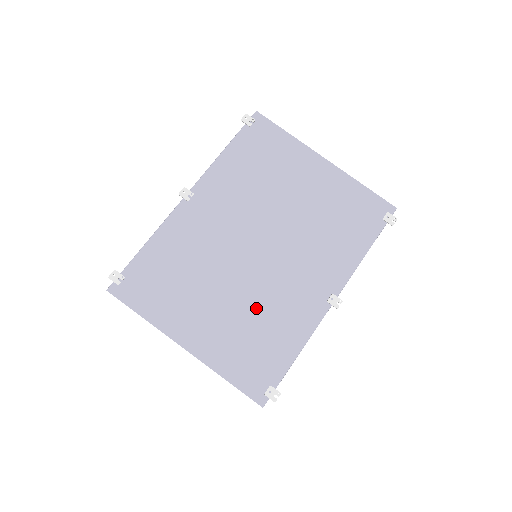
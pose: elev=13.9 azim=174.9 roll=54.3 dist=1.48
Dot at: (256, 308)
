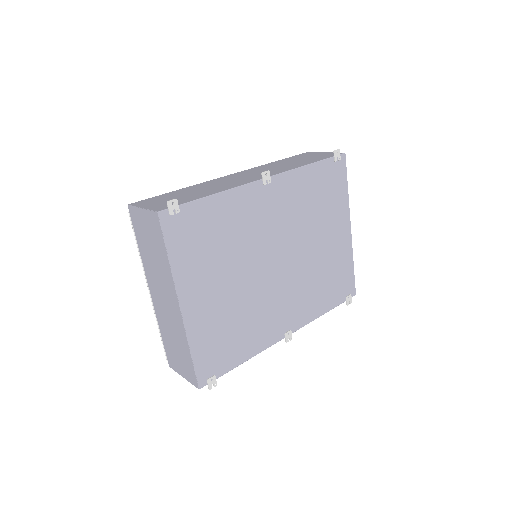
Dot at: (245, 309)
